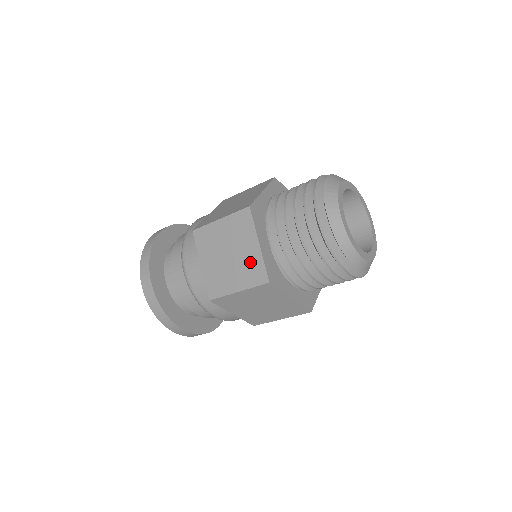
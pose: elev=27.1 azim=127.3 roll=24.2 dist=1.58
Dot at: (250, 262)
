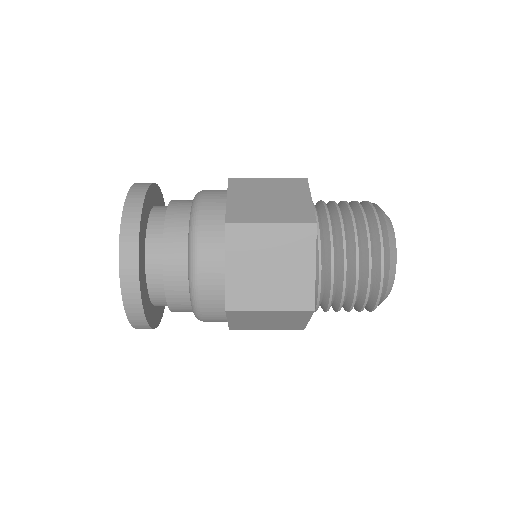
Dot at: (297, 283)
